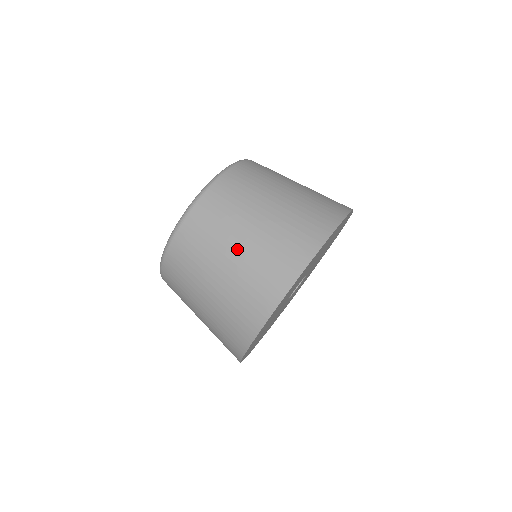
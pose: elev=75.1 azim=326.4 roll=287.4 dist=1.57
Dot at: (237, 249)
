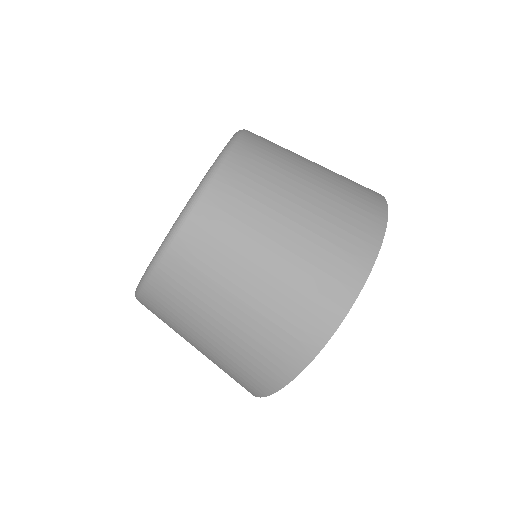
Dot at: (310, 189)
